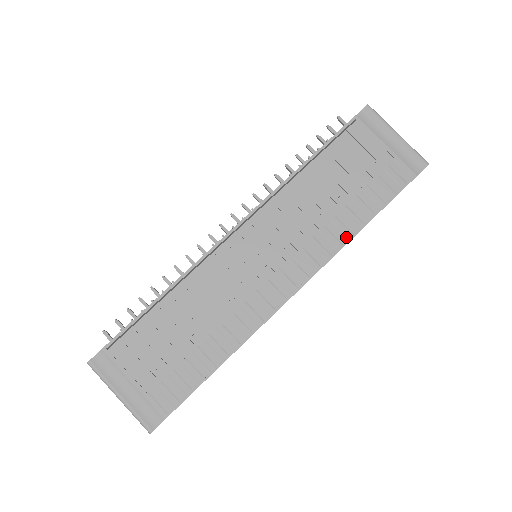
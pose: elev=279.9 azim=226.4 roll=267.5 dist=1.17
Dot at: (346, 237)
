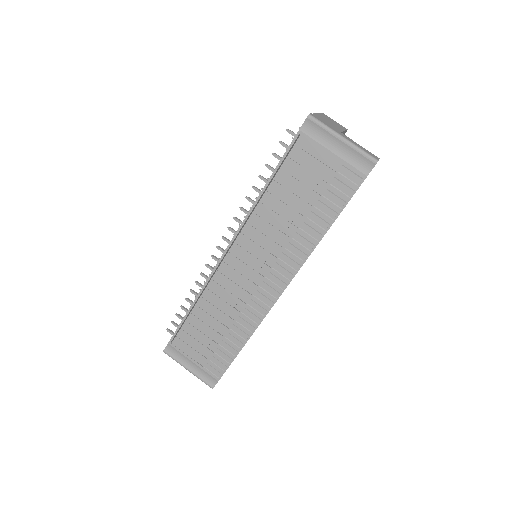
Dot at: (312, 244)
